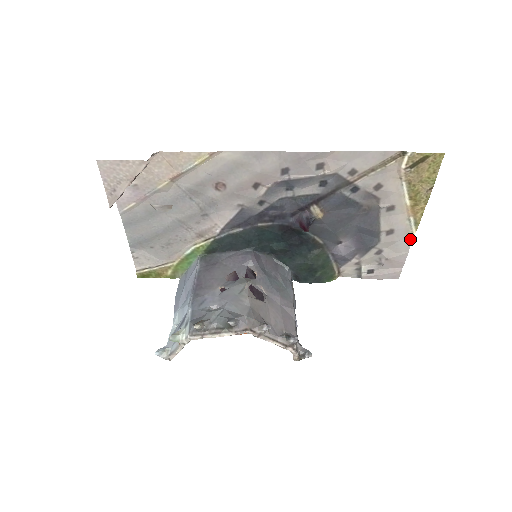
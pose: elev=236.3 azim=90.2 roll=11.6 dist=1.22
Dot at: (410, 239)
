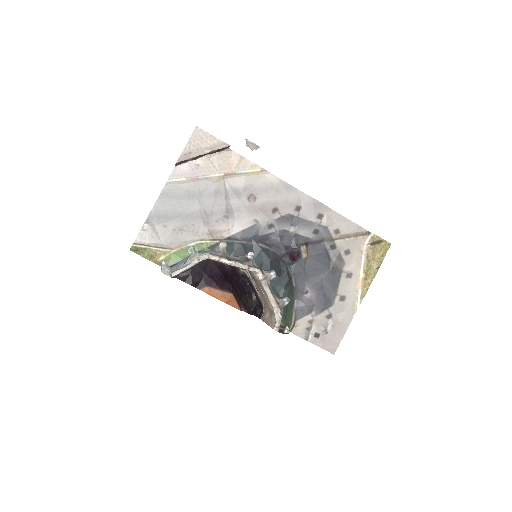
Dot at: (353, 312)
